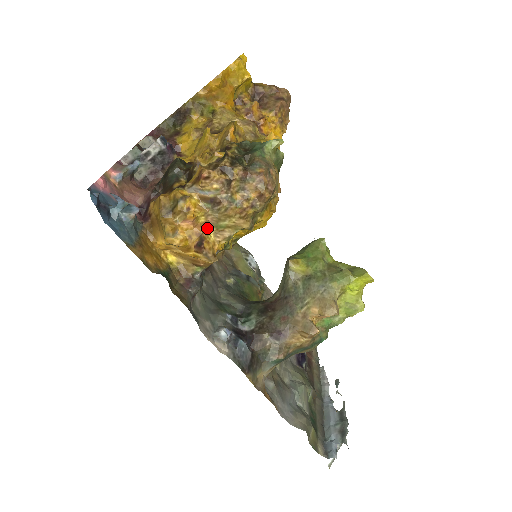
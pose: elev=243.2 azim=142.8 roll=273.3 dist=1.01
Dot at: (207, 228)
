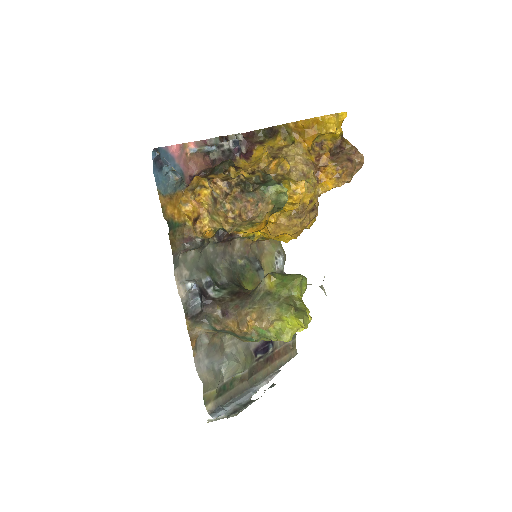
Dot at: (207, 214)
